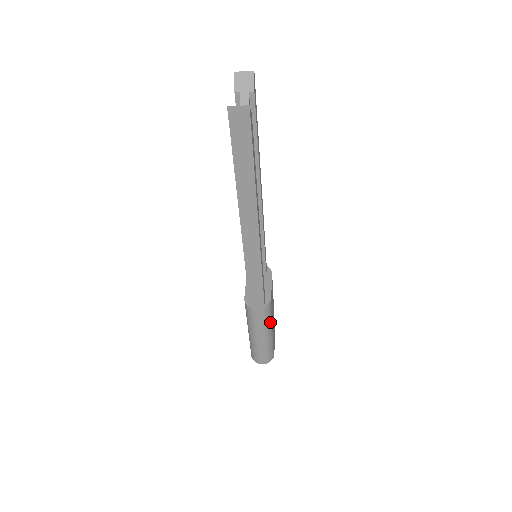
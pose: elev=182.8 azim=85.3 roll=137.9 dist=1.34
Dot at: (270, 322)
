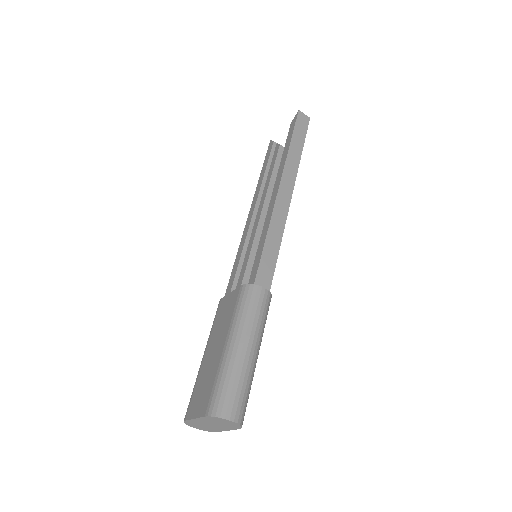
Dot at: (263, 332)
